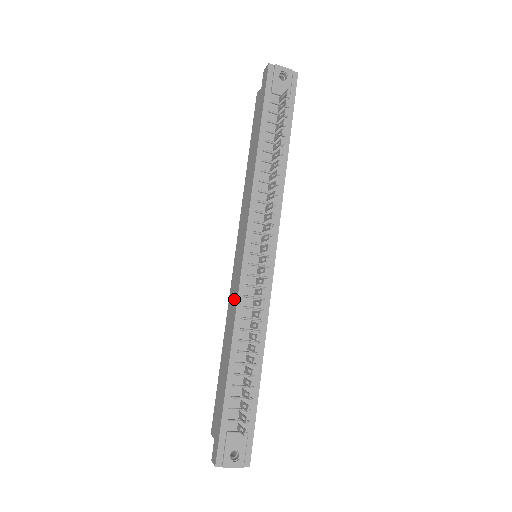
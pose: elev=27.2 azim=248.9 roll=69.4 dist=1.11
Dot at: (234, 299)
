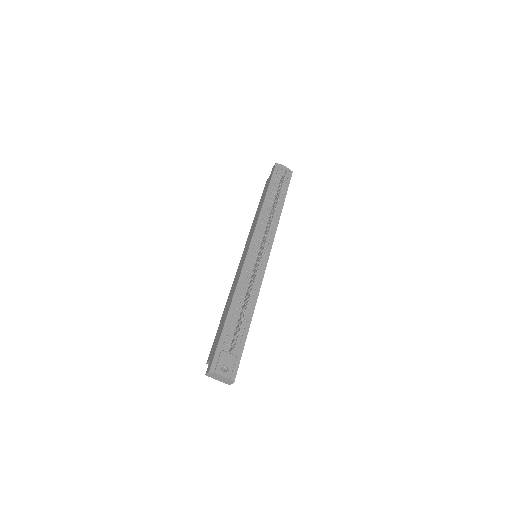
Dot at: (238, 275)
